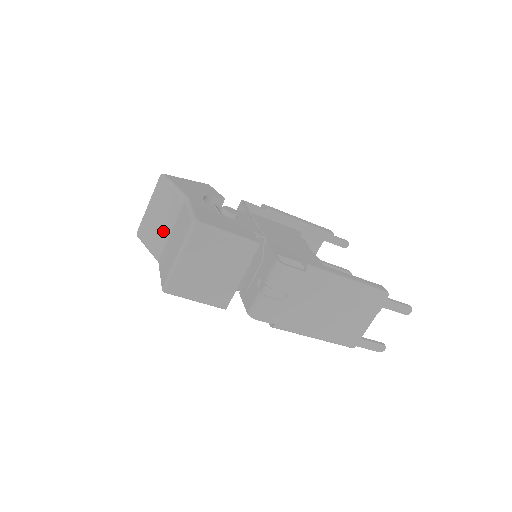
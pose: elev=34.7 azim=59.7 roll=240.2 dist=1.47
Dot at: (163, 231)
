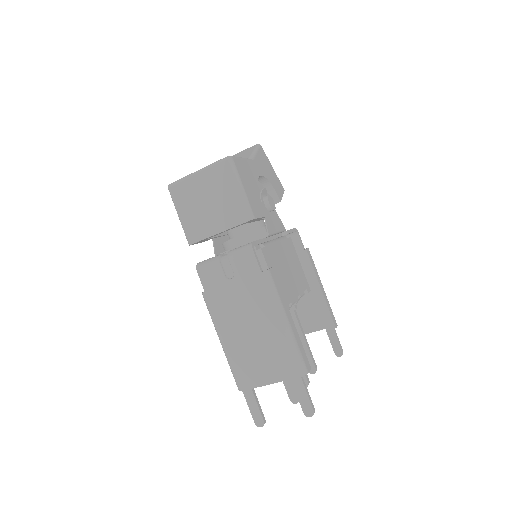
Dot at: occluded
